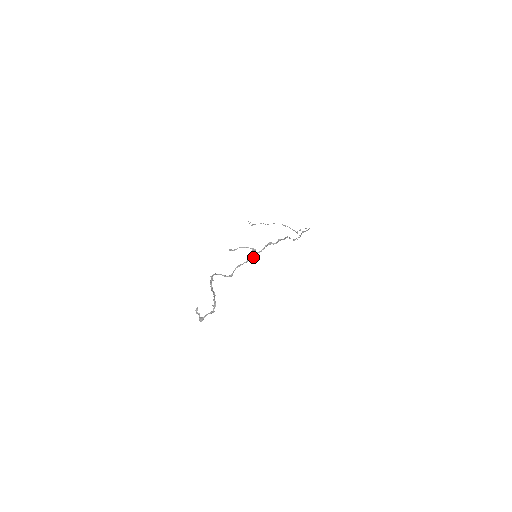
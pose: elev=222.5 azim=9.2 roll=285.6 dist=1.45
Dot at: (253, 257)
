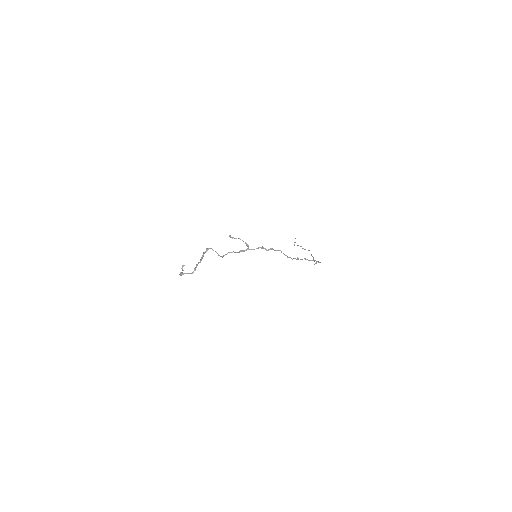
Dot at: (244, 251)
